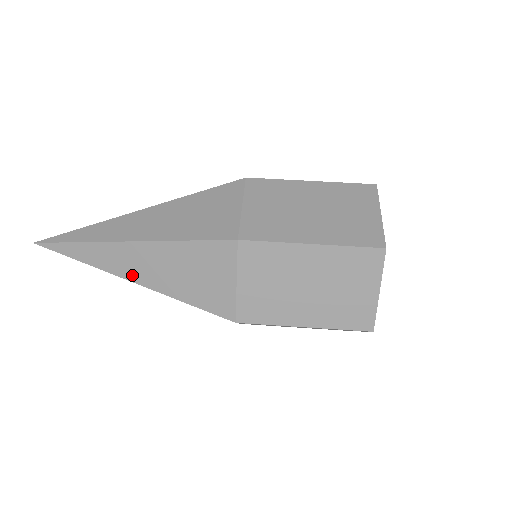
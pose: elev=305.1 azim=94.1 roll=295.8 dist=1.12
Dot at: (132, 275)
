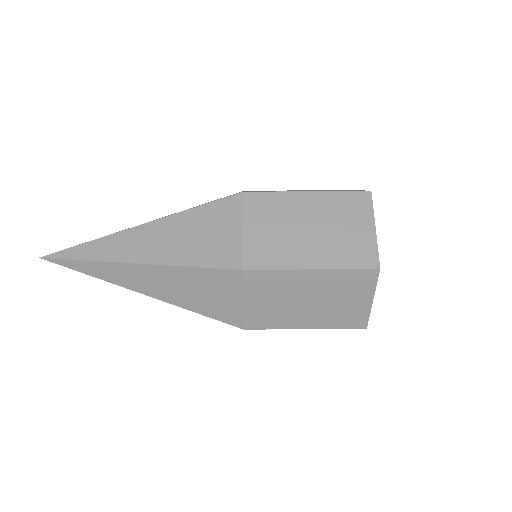
Dot at: (142, 289)
